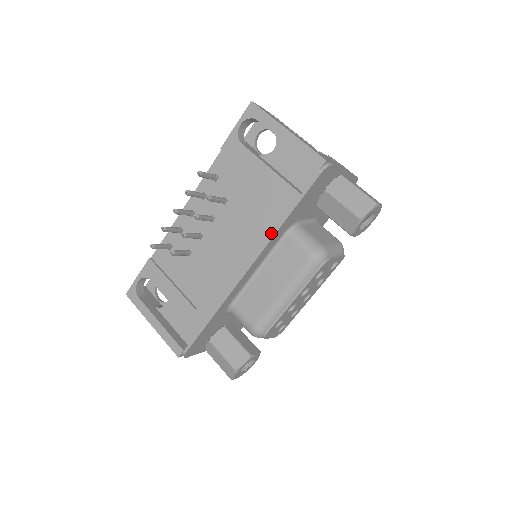
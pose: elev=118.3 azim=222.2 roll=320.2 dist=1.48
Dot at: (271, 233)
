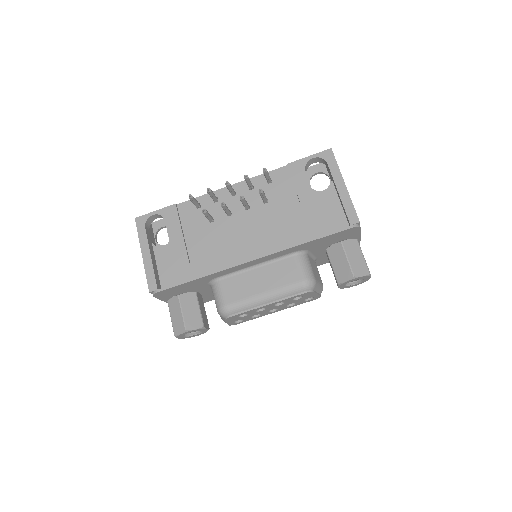
Dot at: (288, 245)
